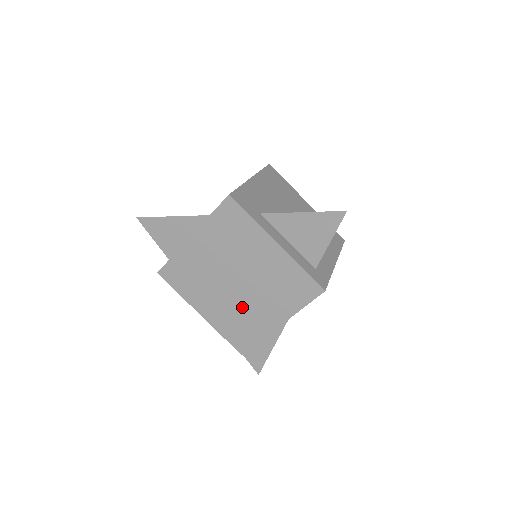
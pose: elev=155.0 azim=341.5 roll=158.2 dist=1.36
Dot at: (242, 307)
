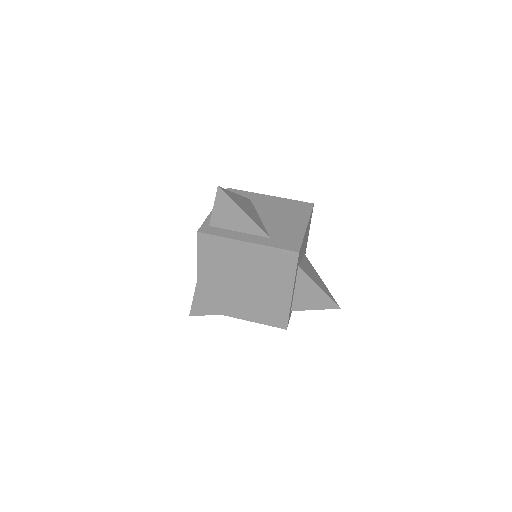
Dot at: (230, 294)
